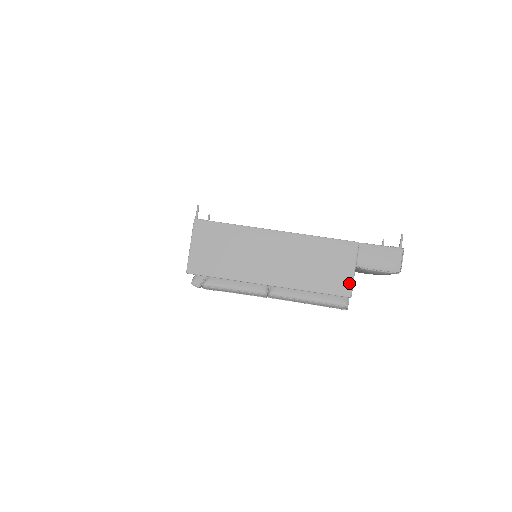
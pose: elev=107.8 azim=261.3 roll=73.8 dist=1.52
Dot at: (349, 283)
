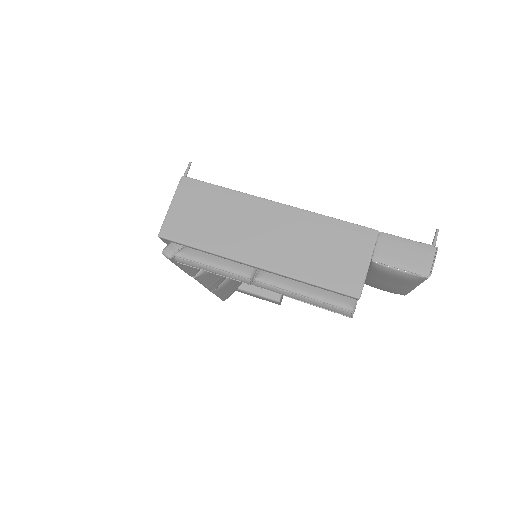
Dot at: (359, 279)
